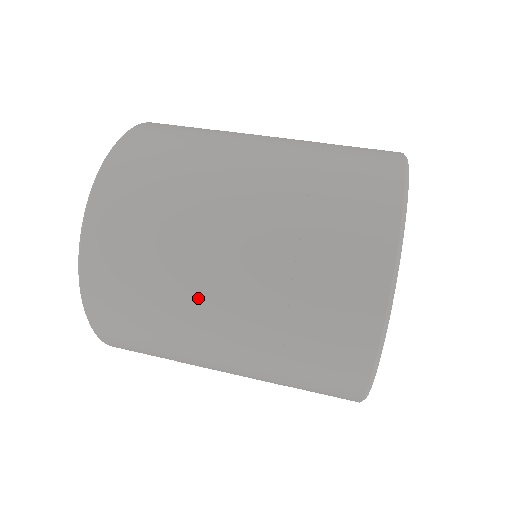
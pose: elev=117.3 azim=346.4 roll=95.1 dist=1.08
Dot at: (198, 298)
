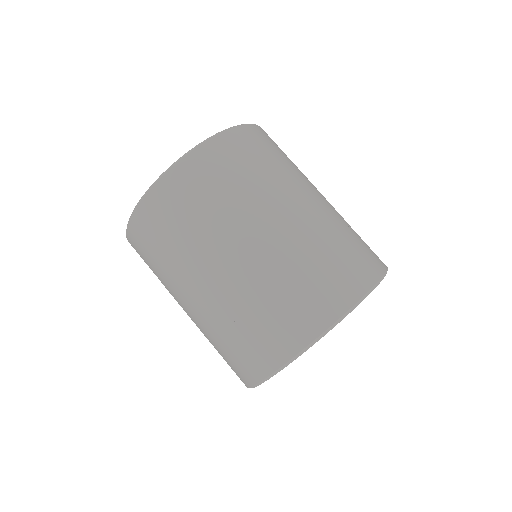
Dot at: (177, 297)
